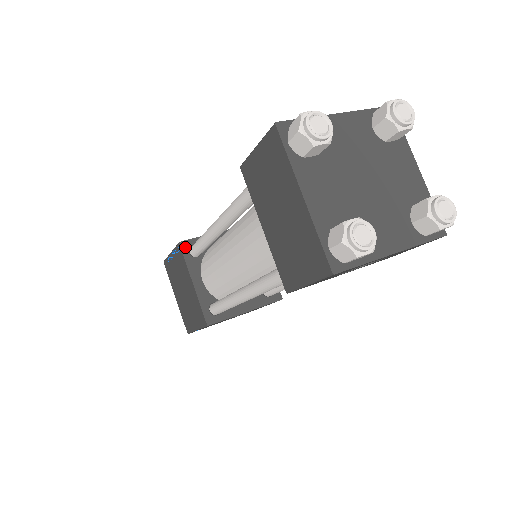
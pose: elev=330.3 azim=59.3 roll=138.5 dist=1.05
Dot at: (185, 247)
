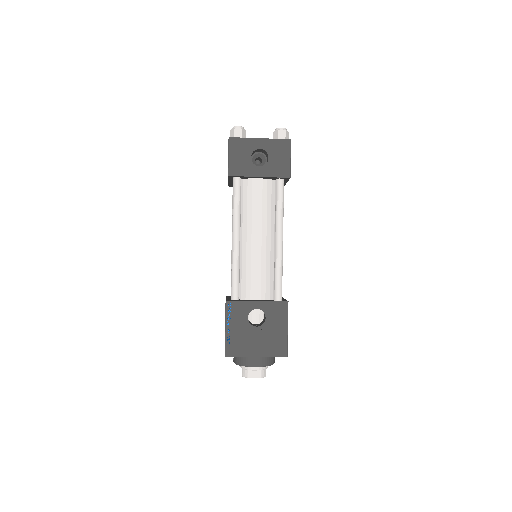
Dot at: occluded
